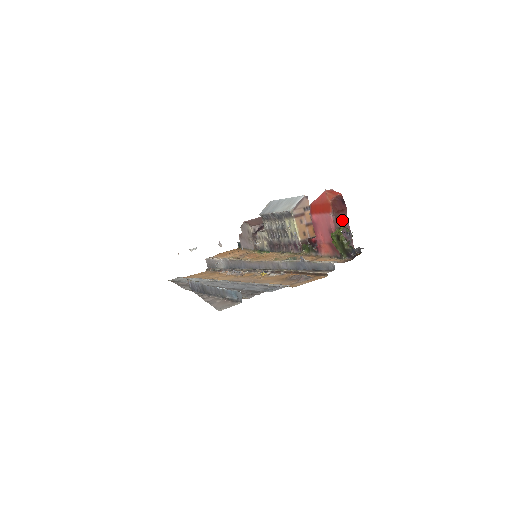
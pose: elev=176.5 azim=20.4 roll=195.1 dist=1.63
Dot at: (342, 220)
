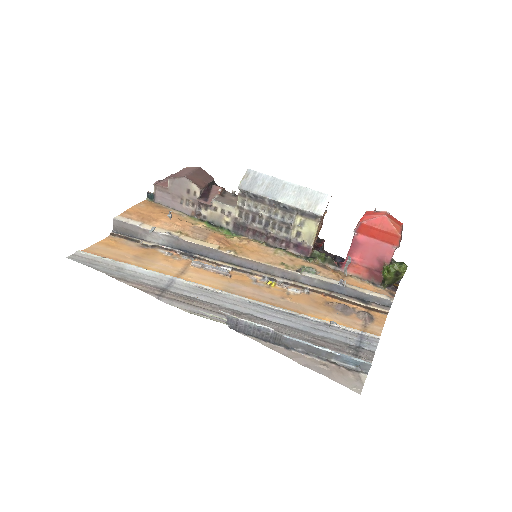
Dot at: occluded
